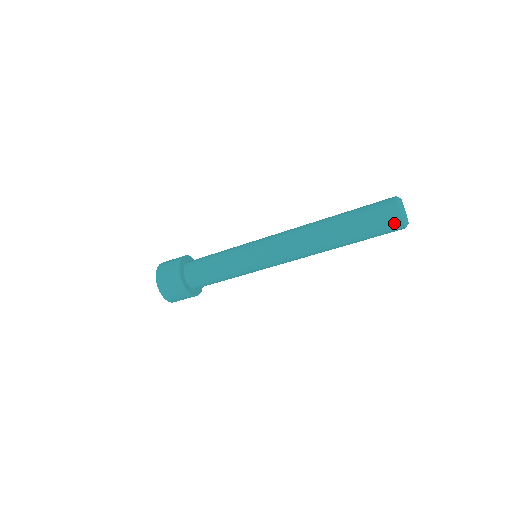
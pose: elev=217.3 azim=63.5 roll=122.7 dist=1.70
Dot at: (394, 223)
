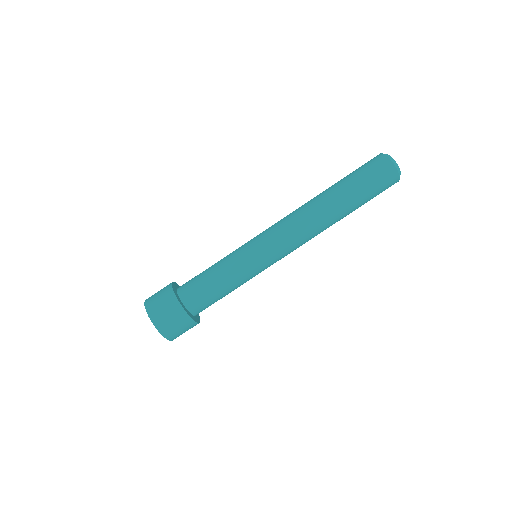
Dot at: (377, 159)
